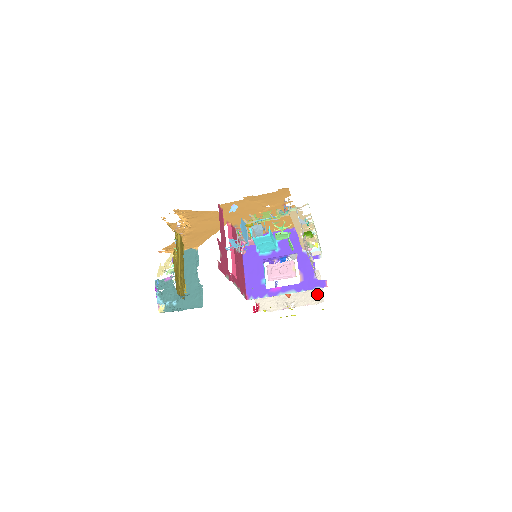
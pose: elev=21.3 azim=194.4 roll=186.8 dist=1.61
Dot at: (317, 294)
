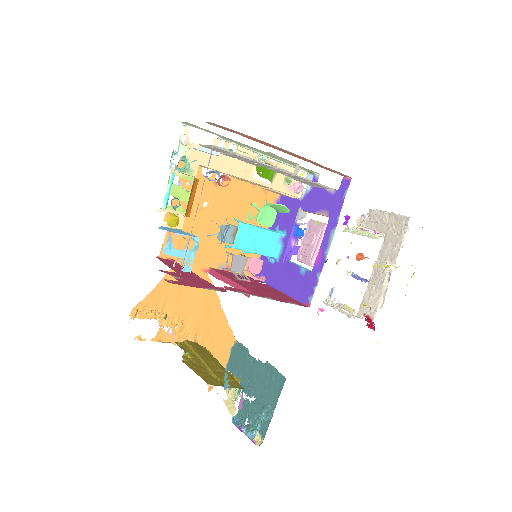
Dot at: (395, 224)
